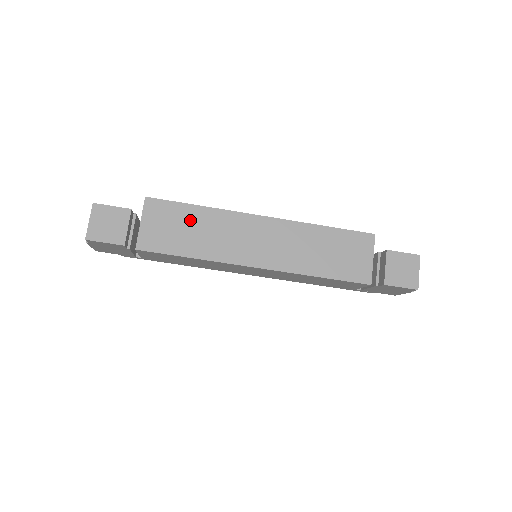
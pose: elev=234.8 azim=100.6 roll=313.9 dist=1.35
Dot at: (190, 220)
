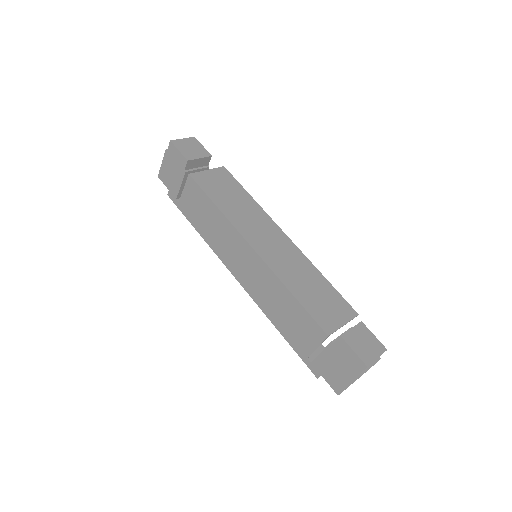
Dot at: (237, 195)
